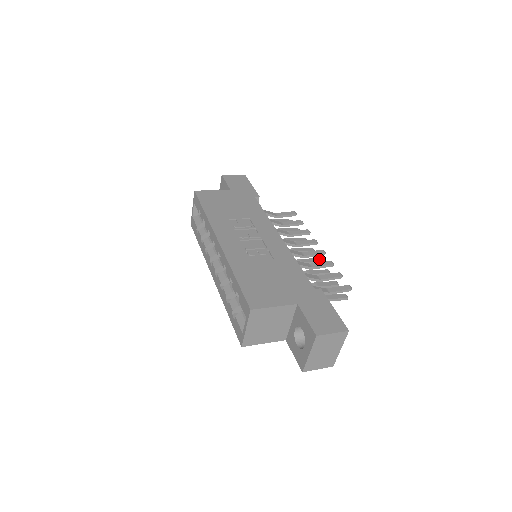
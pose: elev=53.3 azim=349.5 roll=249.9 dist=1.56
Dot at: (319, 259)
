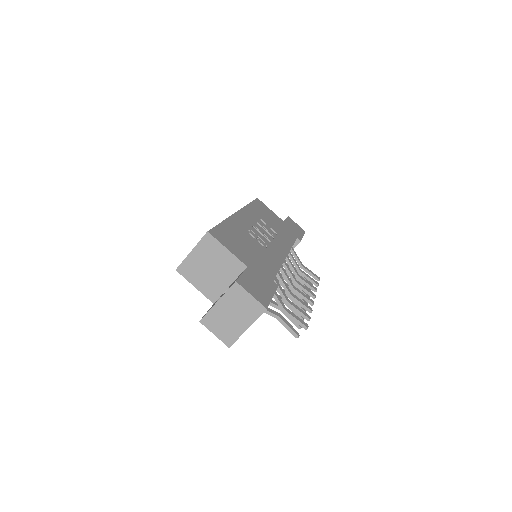
Dot at: occluded
